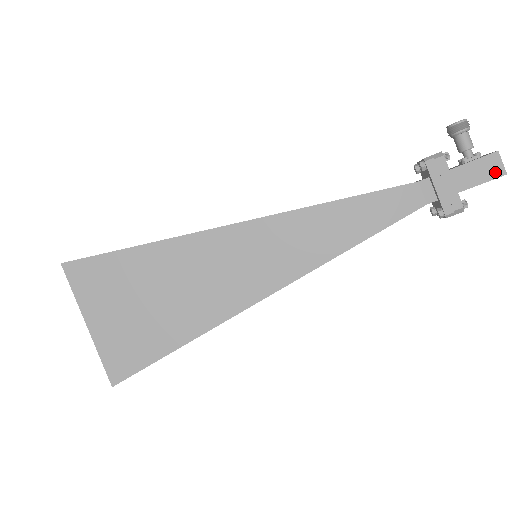
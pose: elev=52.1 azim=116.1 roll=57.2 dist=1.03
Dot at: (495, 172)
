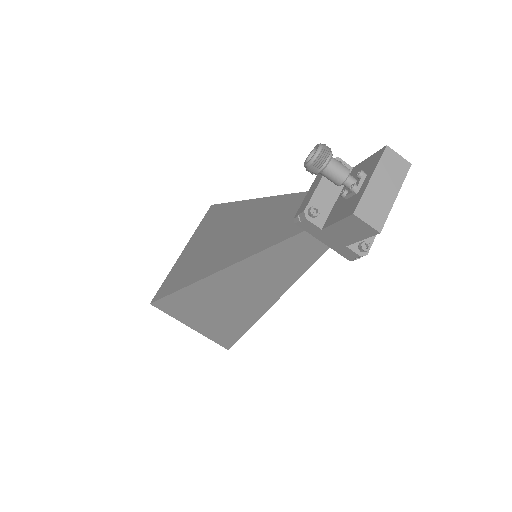
Dot at: (366, 231)
